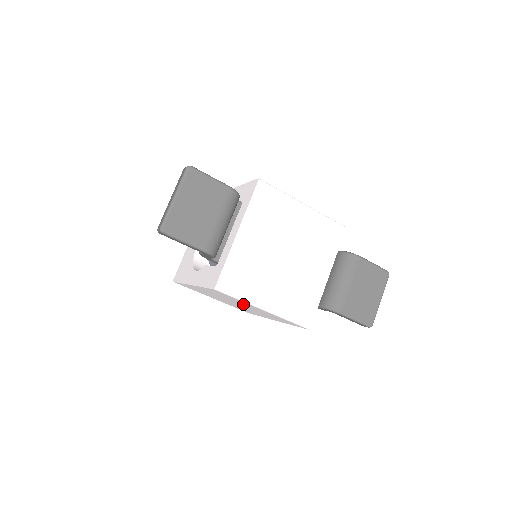
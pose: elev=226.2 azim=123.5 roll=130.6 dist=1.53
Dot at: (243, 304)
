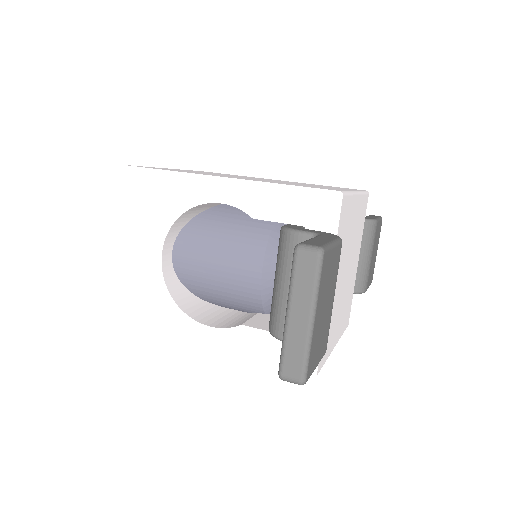
Dot at: occluded
